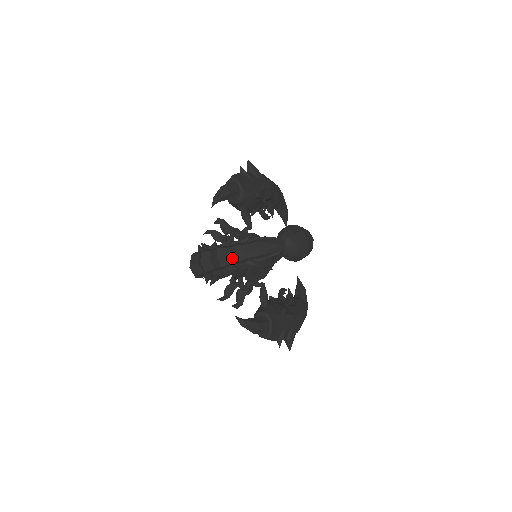
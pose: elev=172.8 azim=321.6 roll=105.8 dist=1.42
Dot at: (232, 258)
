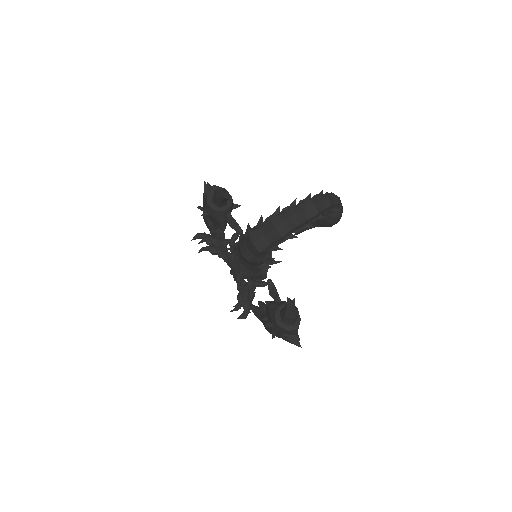
Dot at: (325, 204)
